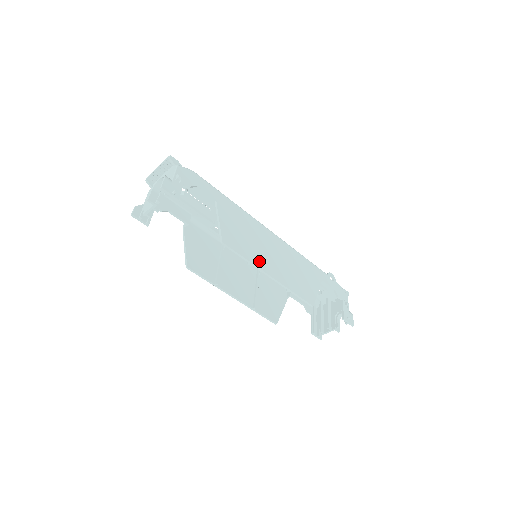
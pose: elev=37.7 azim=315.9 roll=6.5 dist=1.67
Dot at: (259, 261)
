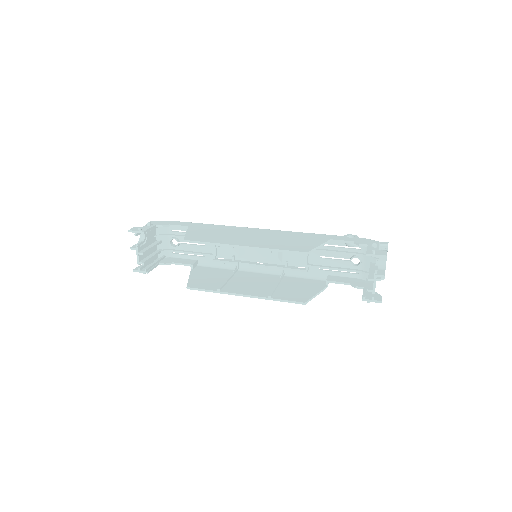
Dot at: (229, 242)
